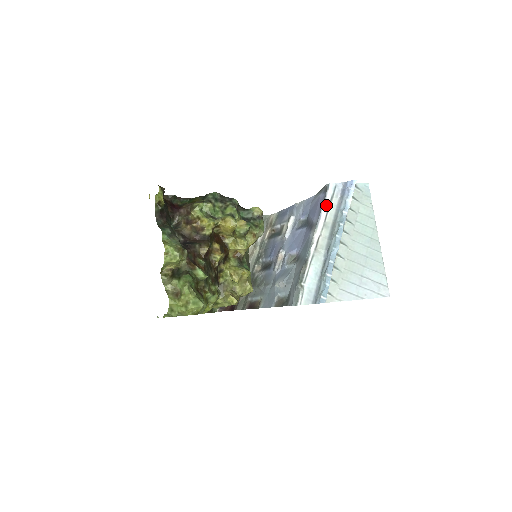
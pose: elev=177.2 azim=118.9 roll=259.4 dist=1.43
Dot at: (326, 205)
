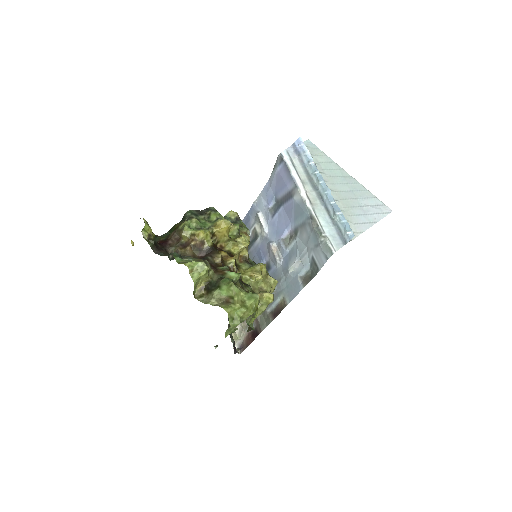
Dot at: (292, 168)
